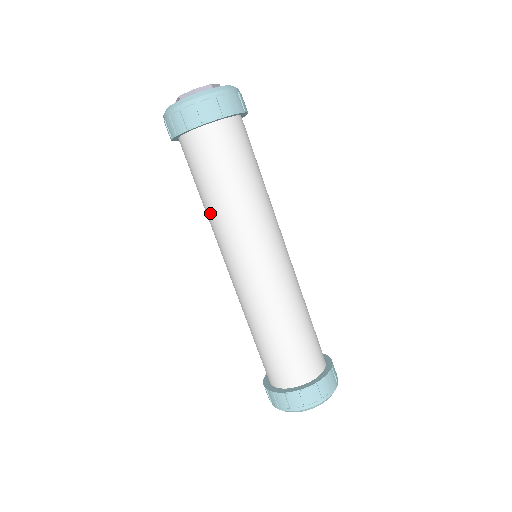
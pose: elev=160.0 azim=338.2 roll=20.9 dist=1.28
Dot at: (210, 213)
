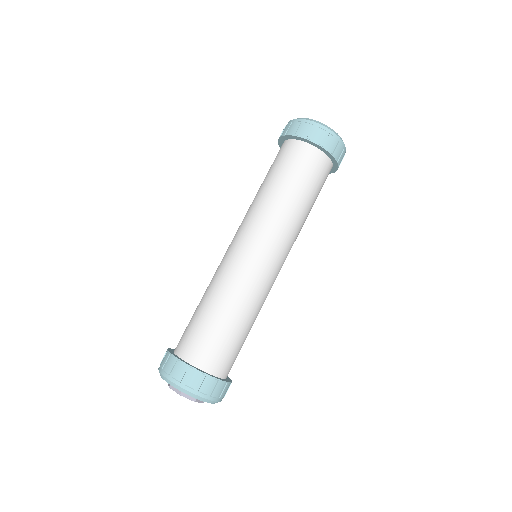
Dot at: (273, 201)
